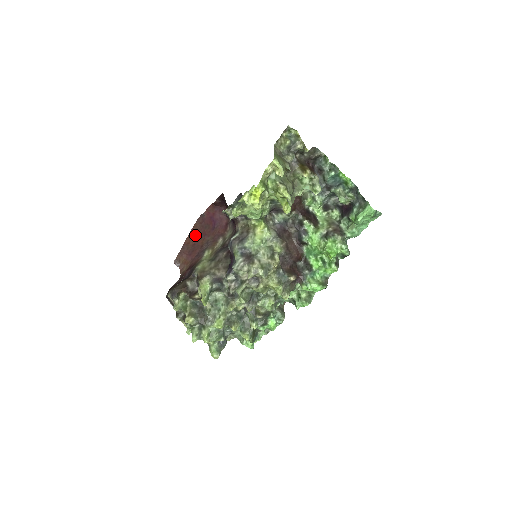
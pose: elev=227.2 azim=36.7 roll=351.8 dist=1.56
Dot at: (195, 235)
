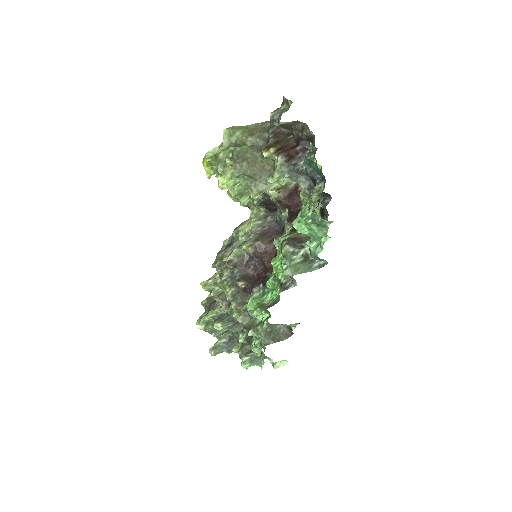
Dot at: occluded
